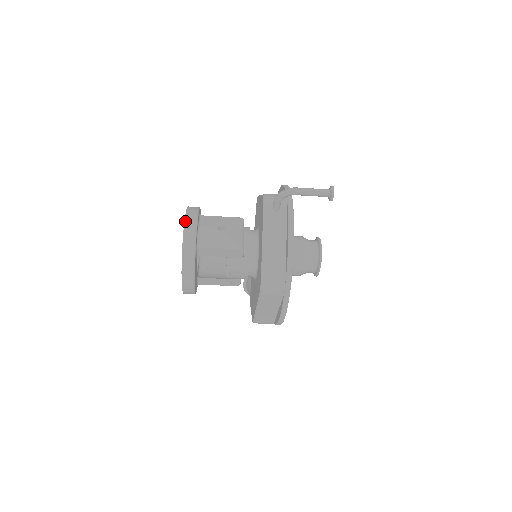
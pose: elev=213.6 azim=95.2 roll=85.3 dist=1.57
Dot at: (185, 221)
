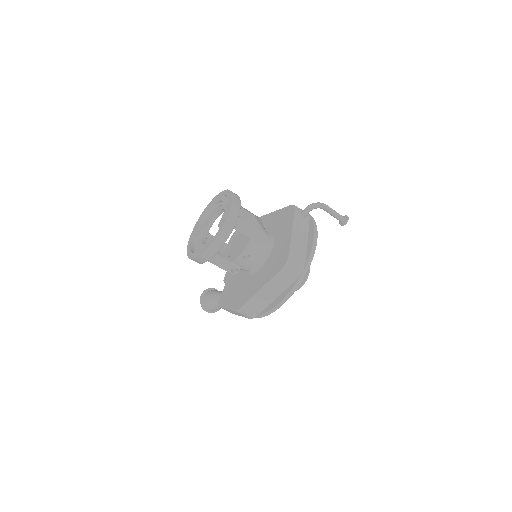
Dot at: (228, 196)
